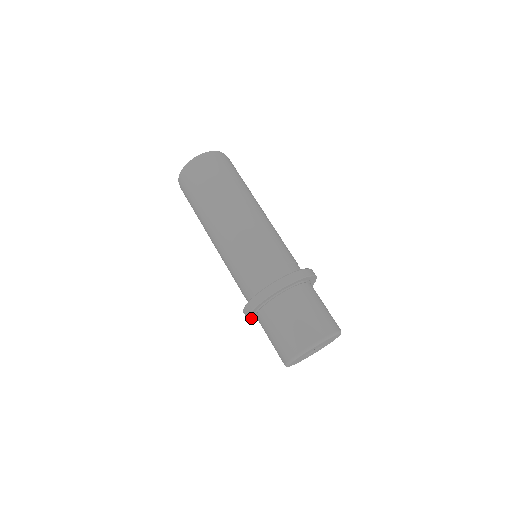
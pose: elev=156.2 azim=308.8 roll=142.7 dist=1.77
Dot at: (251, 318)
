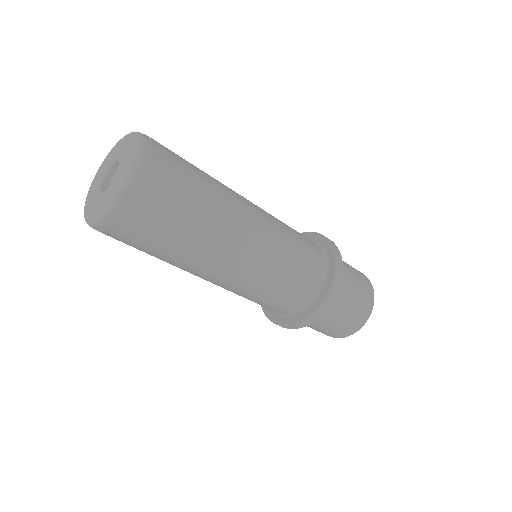
Dot at: occluded
